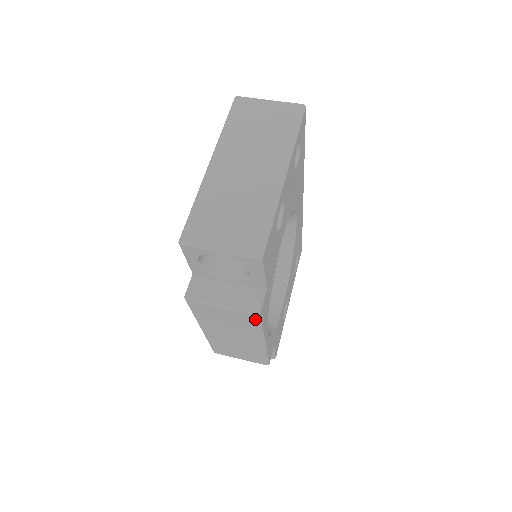
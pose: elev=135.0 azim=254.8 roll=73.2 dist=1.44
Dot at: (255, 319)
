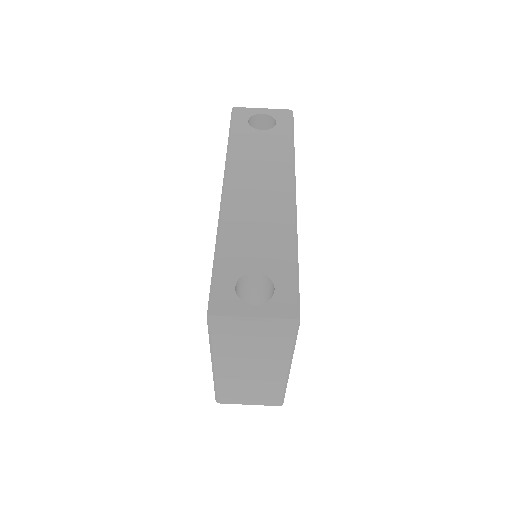
Dot at: occluded
